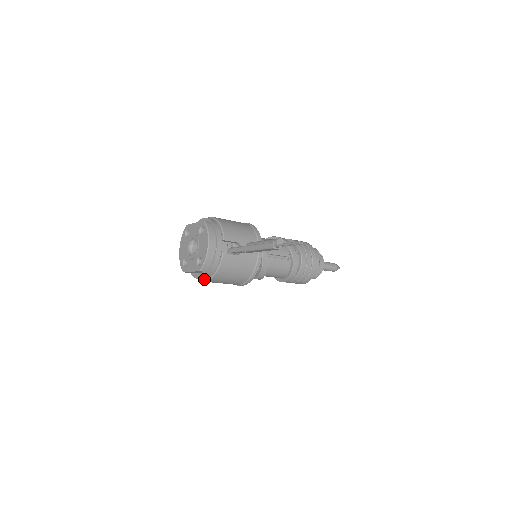
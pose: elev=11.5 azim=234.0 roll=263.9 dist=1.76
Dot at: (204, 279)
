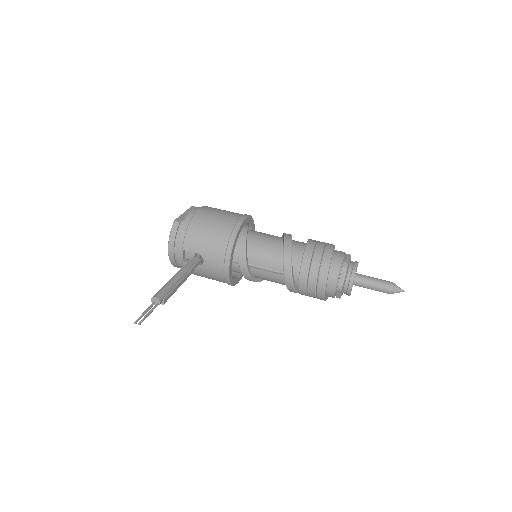
Dot at: occluded
